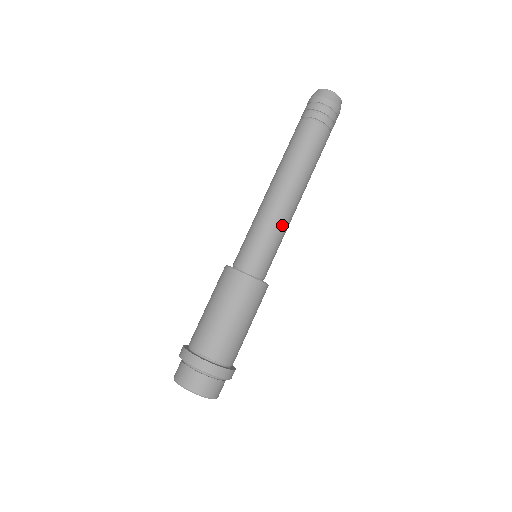
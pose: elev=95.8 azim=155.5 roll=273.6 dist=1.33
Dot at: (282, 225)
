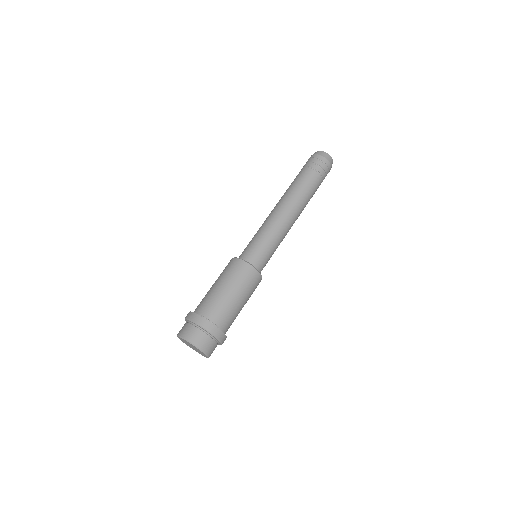
Dot at: (282, 240)
